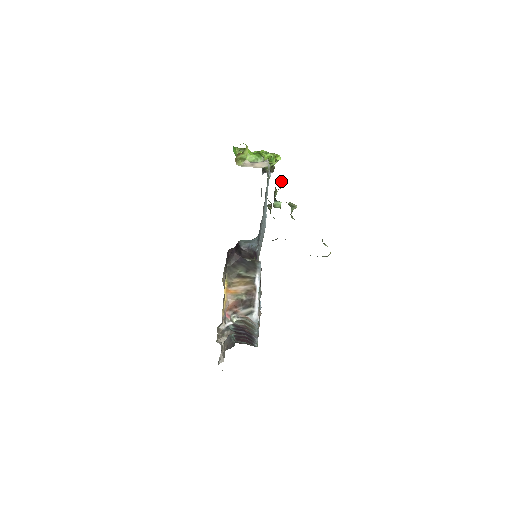
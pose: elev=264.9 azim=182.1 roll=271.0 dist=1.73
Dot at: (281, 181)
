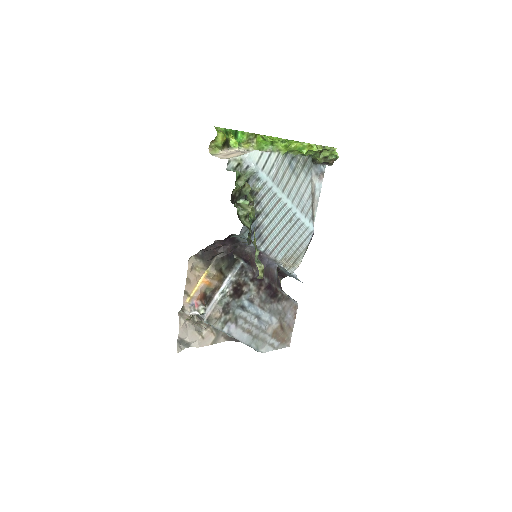
Dot at: (245, 177)
